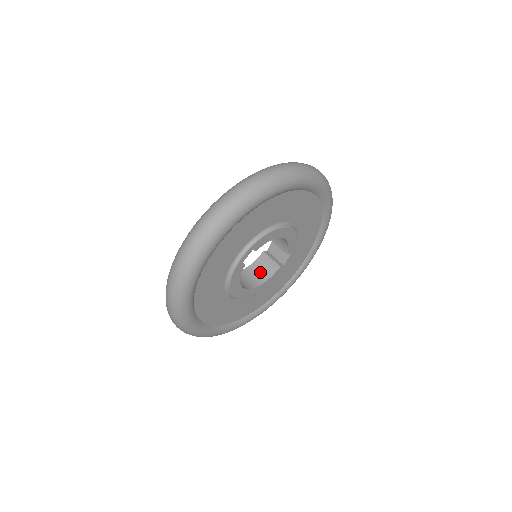
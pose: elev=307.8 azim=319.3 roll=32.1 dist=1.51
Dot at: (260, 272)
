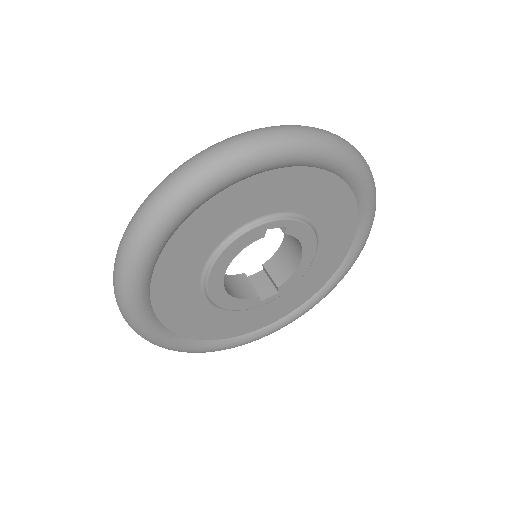
Dot at: (233, 286)
